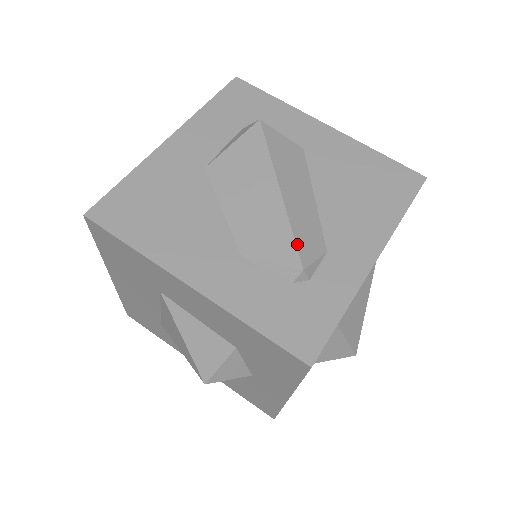
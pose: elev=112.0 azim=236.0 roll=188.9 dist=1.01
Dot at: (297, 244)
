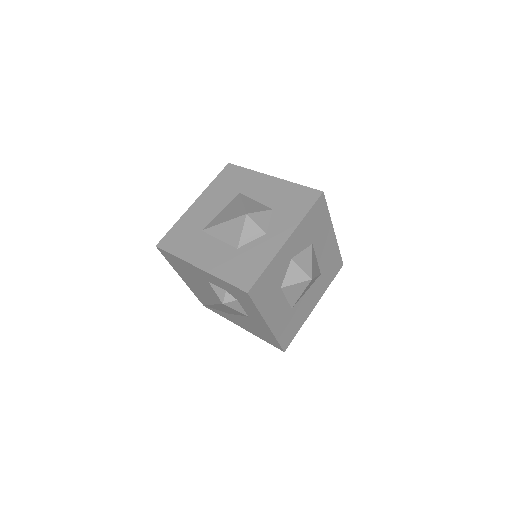
Dot at: occluded
